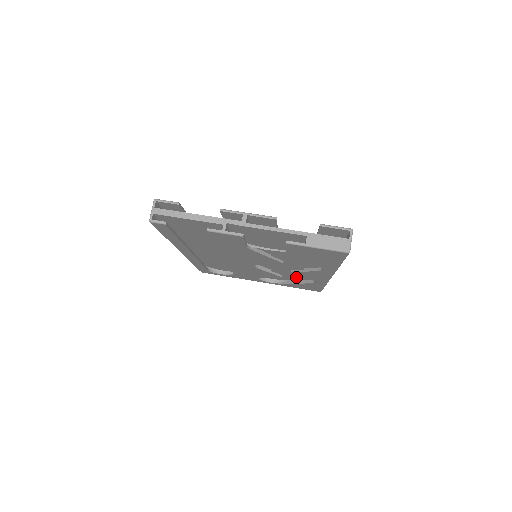
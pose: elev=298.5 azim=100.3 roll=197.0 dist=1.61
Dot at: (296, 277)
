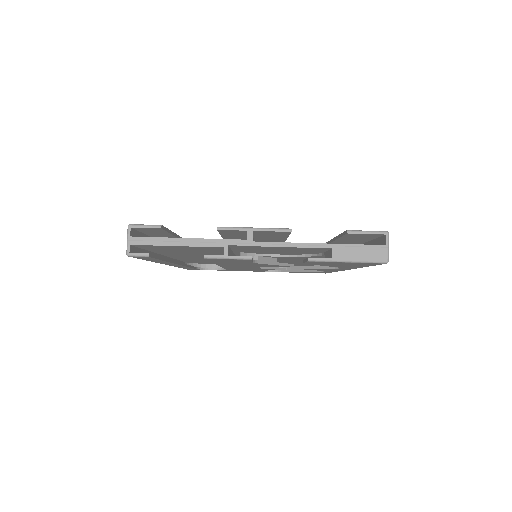
Dot at: (300, 265)
